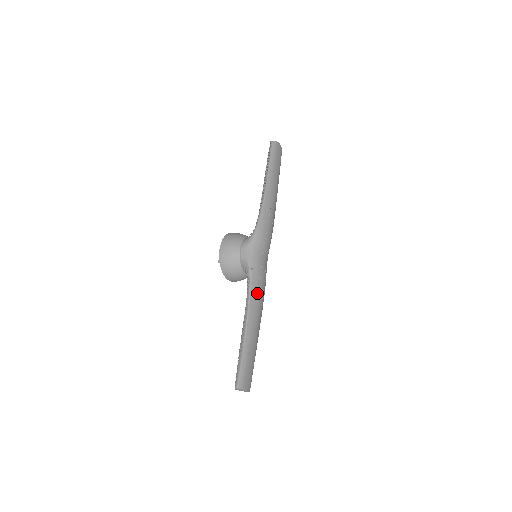
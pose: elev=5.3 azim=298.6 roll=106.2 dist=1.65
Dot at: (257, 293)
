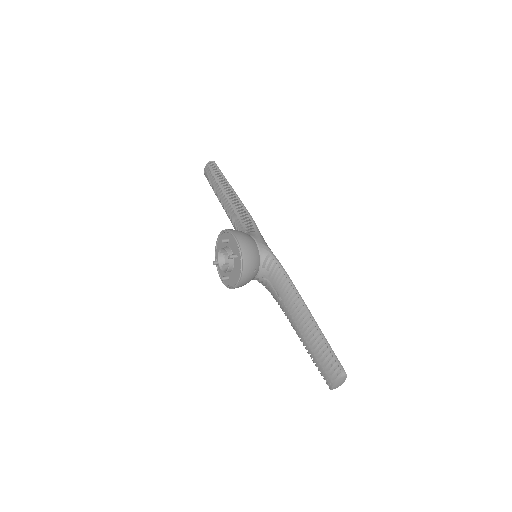
Dot at: occluded
